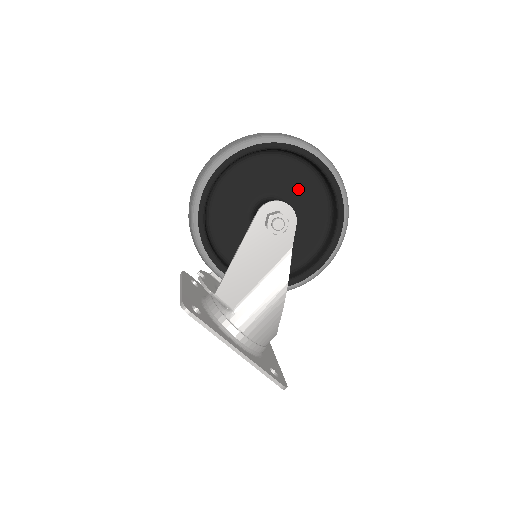
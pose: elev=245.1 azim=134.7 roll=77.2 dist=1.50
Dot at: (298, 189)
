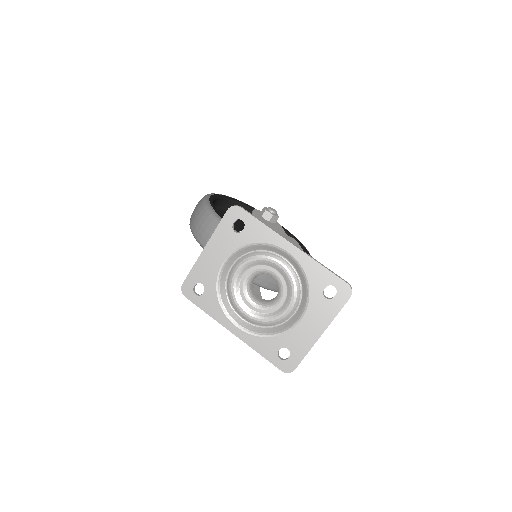
Dot at: occluded
